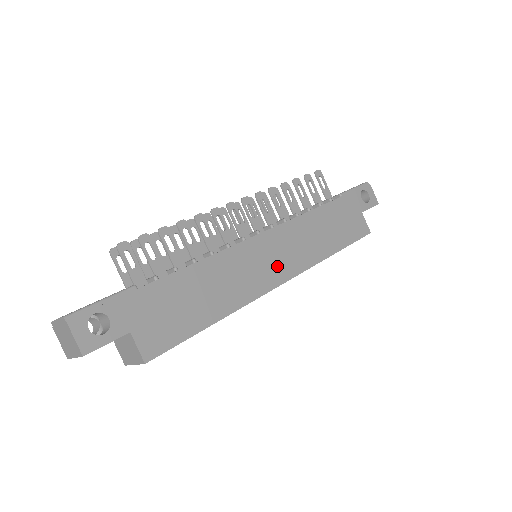
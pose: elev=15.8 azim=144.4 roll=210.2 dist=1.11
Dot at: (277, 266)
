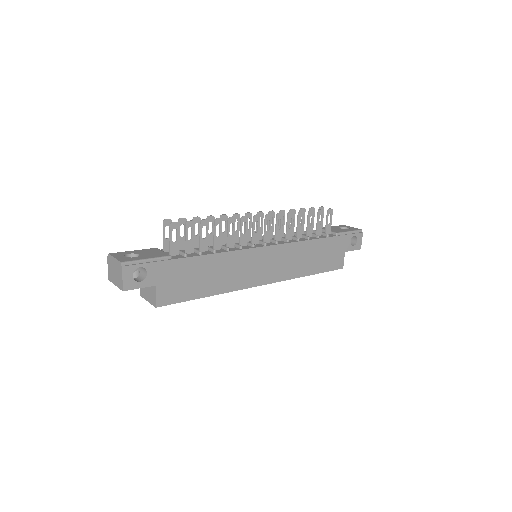
Dot at: (266, 272)
